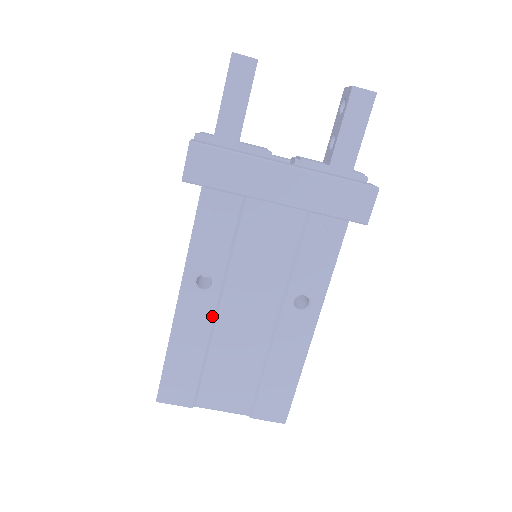
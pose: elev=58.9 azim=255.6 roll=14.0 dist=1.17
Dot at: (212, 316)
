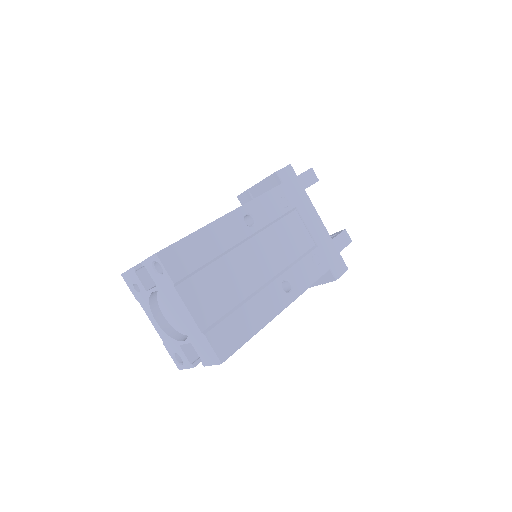
Dot at: (239, 241)
